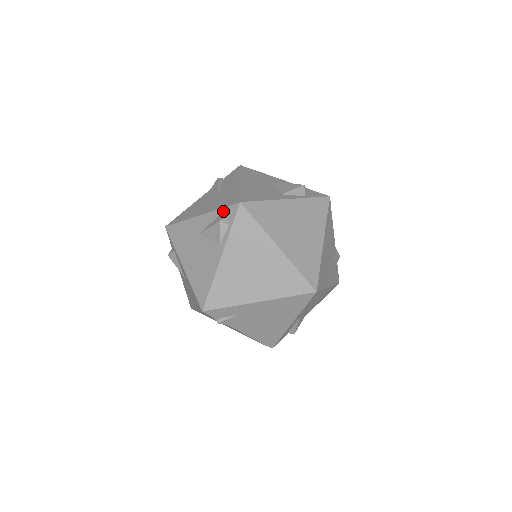
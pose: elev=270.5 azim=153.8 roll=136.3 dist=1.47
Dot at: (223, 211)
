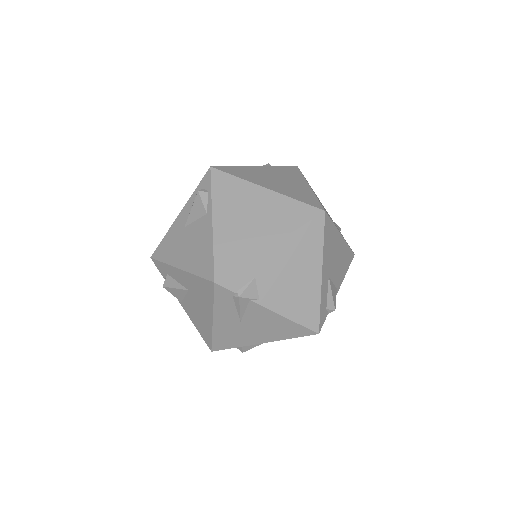
Dot at: (198, 188)
